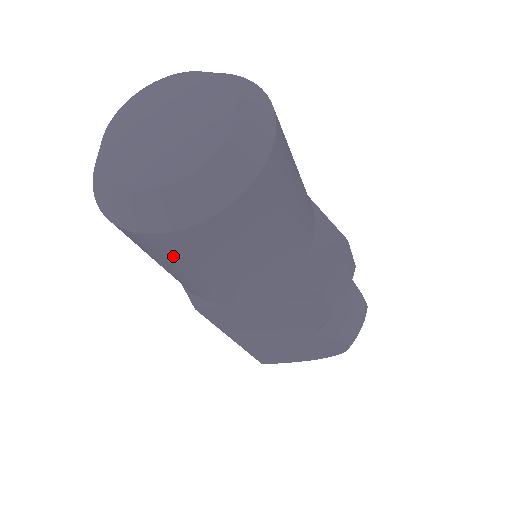
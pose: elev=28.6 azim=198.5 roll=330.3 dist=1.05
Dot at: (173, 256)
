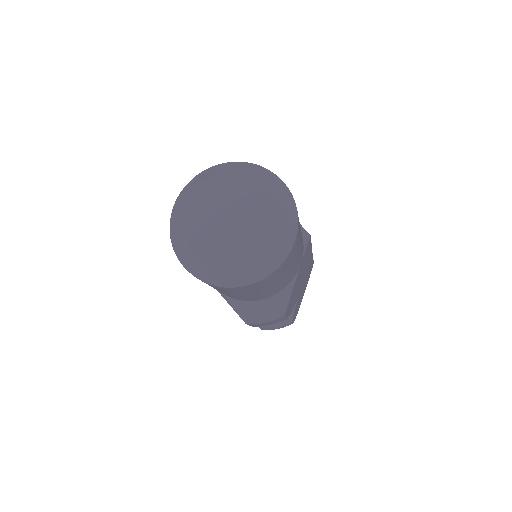
Dot at: occluded
